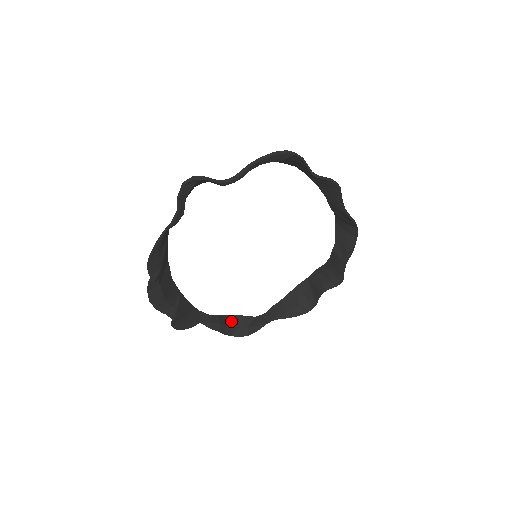
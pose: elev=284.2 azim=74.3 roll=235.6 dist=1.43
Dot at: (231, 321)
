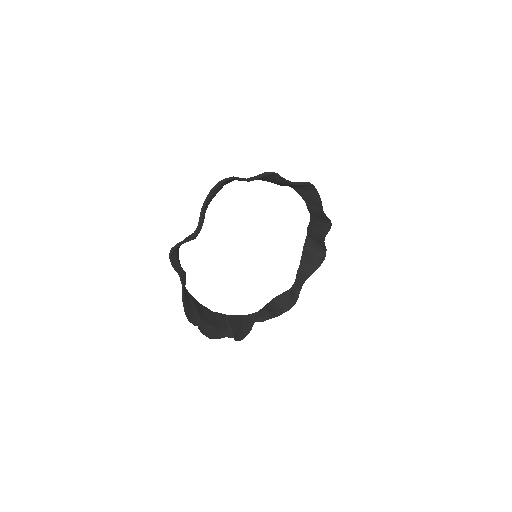
Dot at: (276, 304)
